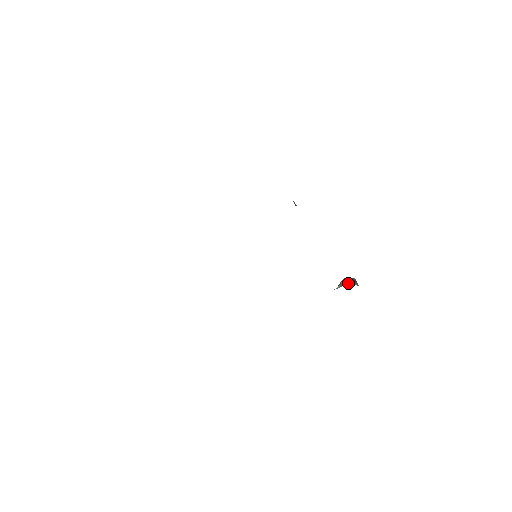
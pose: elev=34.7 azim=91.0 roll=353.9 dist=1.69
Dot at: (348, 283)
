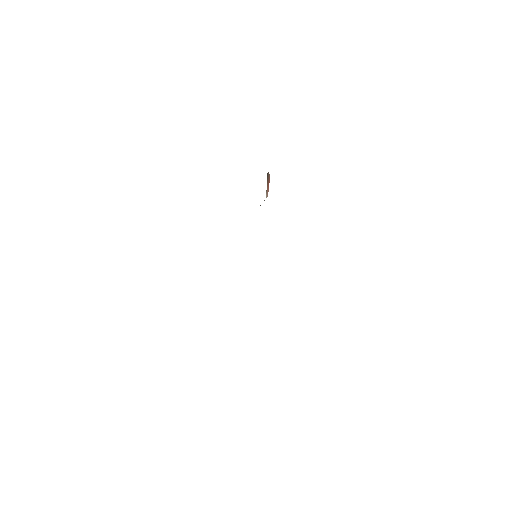
Dot at: occluded
